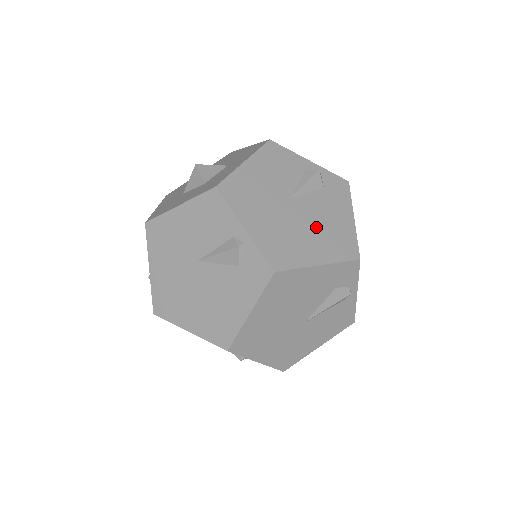
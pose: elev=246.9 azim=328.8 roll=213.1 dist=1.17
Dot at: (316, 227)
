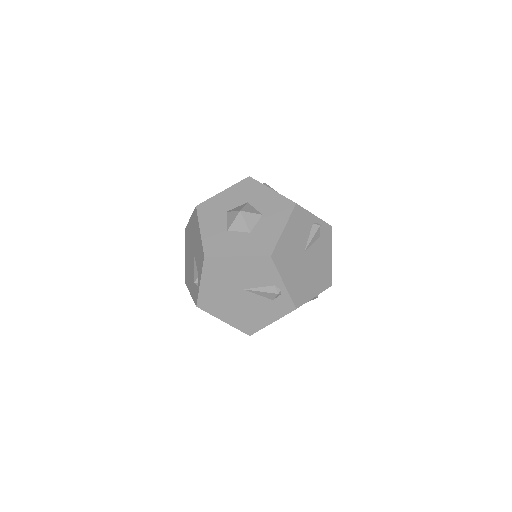
Dot at: (315, 270)
